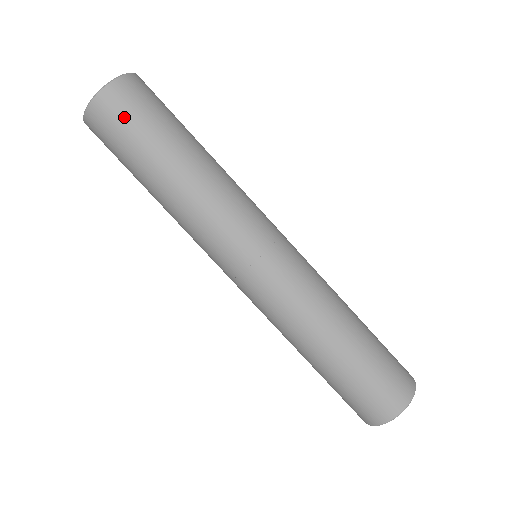
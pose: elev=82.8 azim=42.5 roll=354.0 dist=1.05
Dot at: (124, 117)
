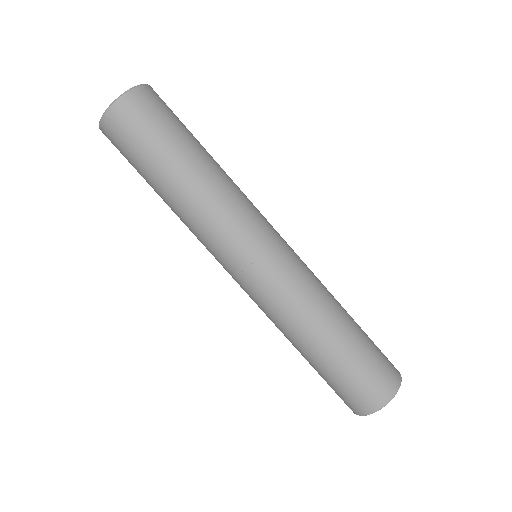
Dot at: (138, 125)
